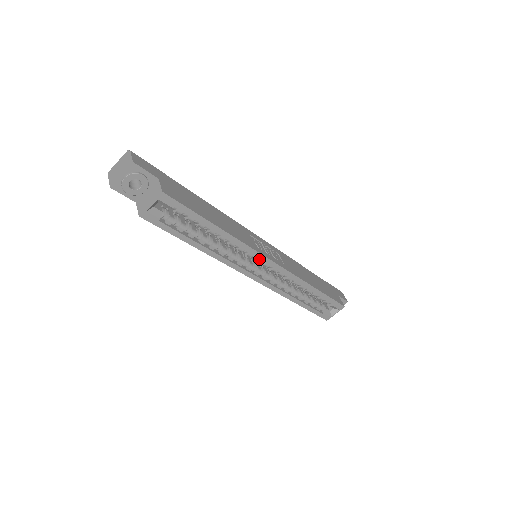
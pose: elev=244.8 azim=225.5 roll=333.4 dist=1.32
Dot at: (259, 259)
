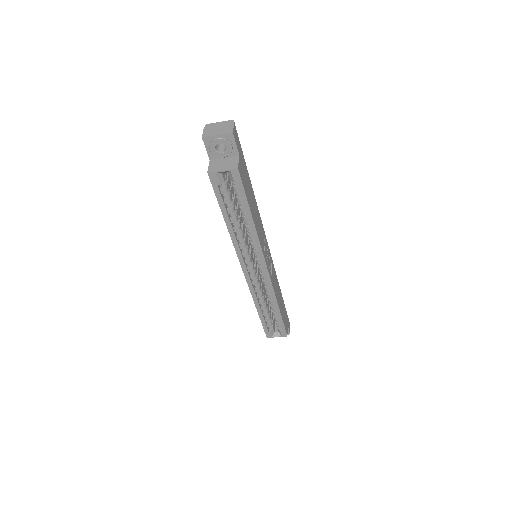
Dot at: (259, 260)
